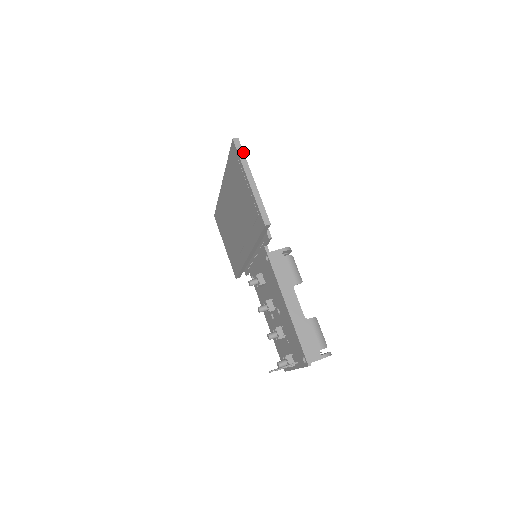
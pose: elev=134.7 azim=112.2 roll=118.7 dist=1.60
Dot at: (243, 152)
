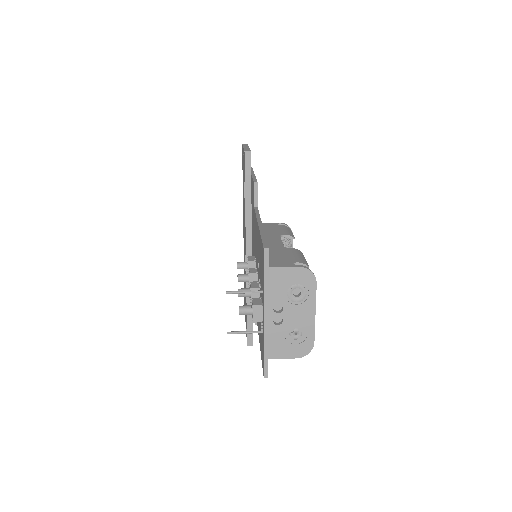
Dot at: occluded
